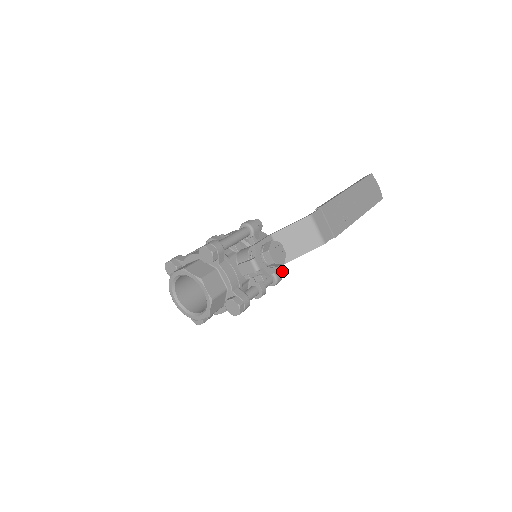
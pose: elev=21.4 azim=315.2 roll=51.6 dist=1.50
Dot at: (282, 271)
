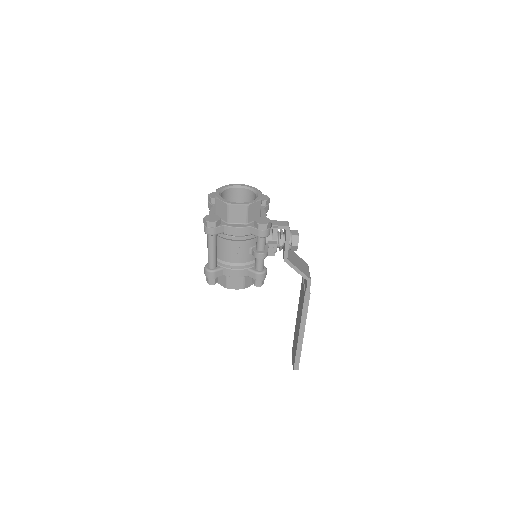
Dot at: (264, 279)
